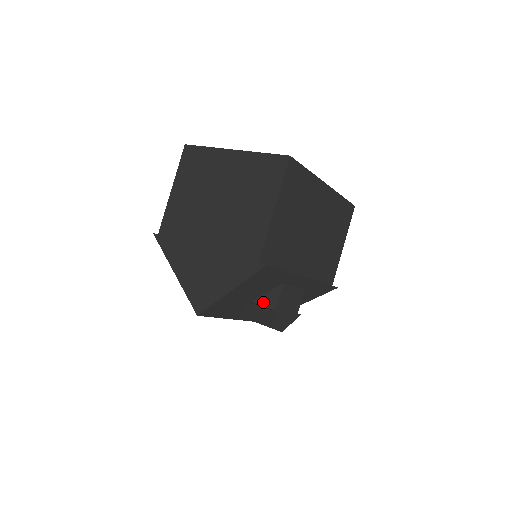
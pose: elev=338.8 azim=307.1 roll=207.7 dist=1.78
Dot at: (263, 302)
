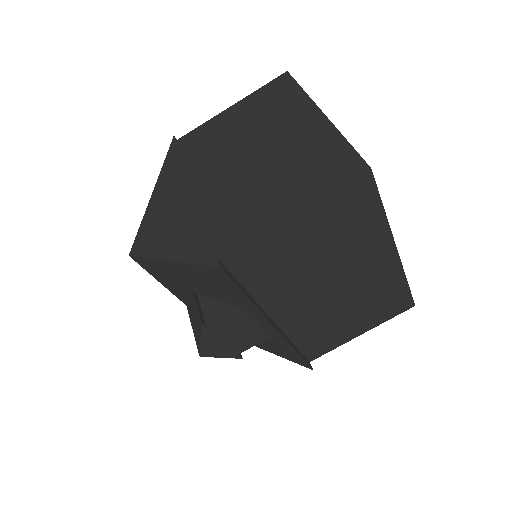
Dot at: (206, 307)
